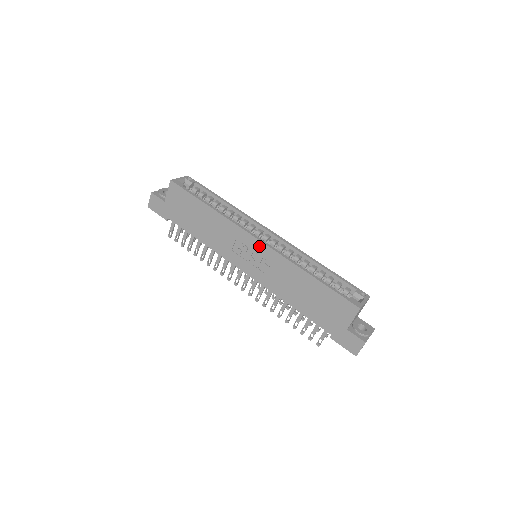
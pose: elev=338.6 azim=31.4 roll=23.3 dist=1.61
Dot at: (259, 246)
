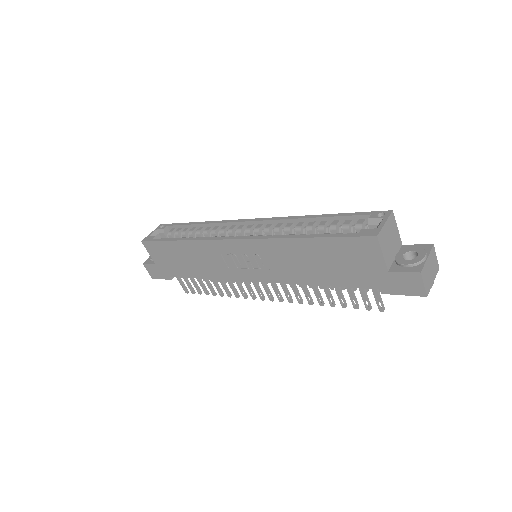
Dot at: (240, 245)
